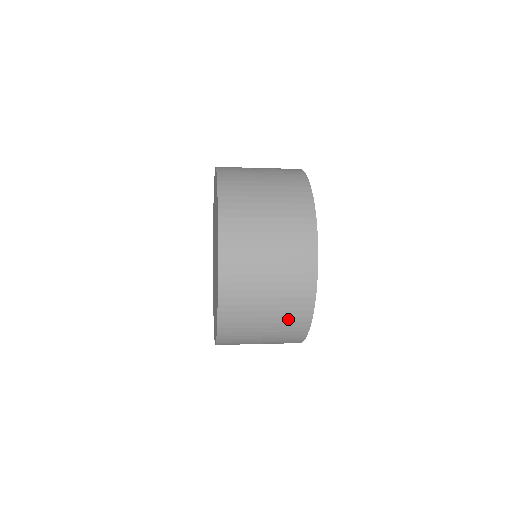
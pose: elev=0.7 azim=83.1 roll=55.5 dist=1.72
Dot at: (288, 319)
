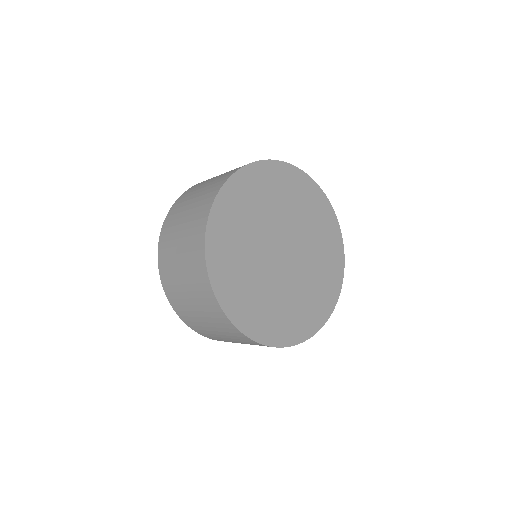
Dot at: (203, 301)
